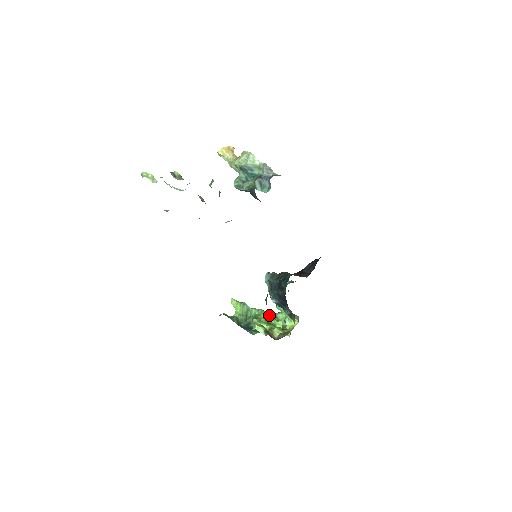
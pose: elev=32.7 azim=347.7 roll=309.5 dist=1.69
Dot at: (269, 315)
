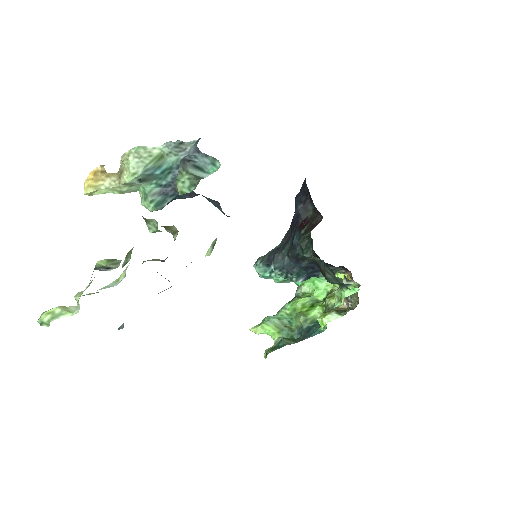
Dot at: (336, 293)
